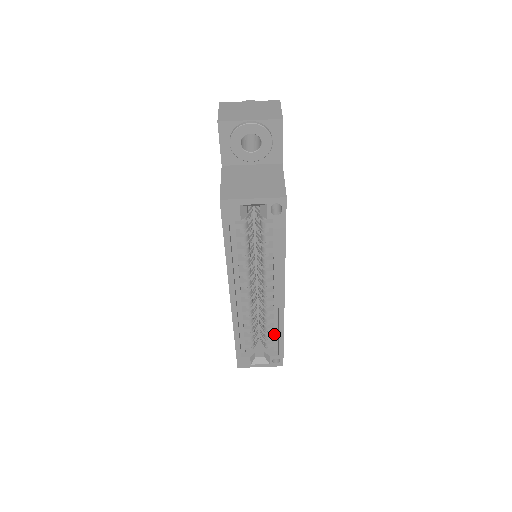
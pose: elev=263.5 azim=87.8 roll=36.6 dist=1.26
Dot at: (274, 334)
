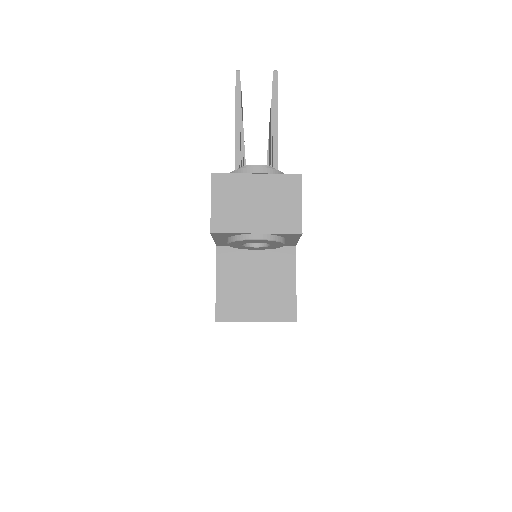
Dot at: occluded
